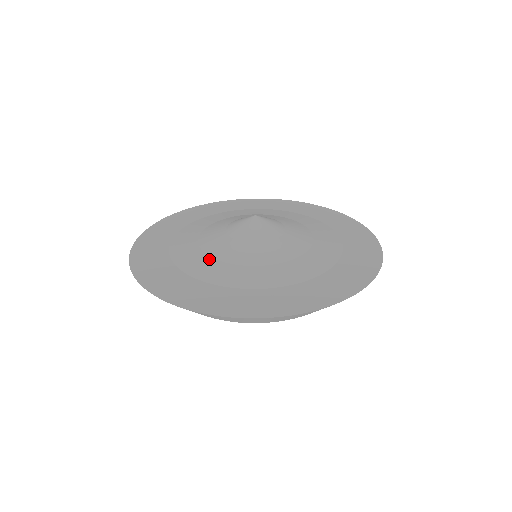
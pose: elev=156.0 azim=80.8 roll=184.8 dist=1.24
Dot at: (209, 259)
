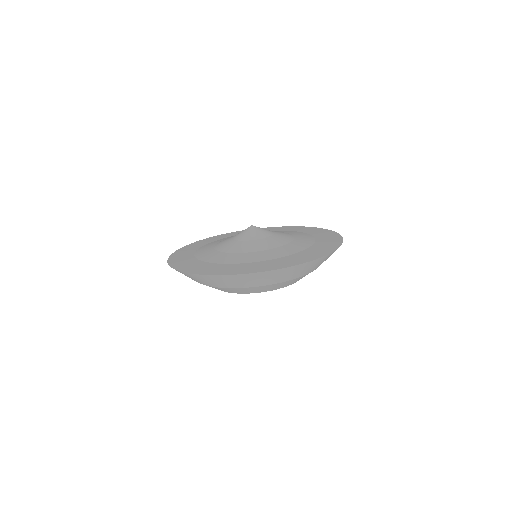
Dot at: (233, 254)
